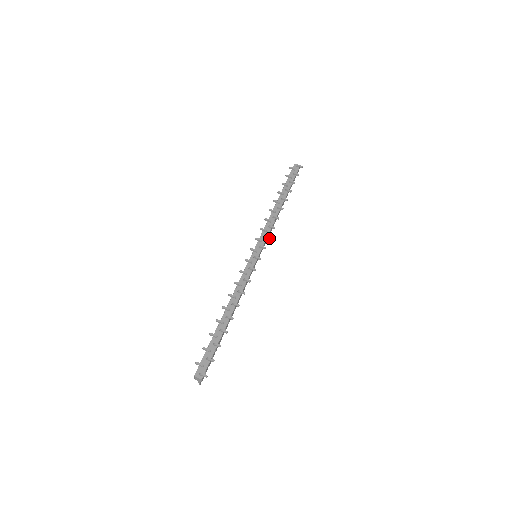
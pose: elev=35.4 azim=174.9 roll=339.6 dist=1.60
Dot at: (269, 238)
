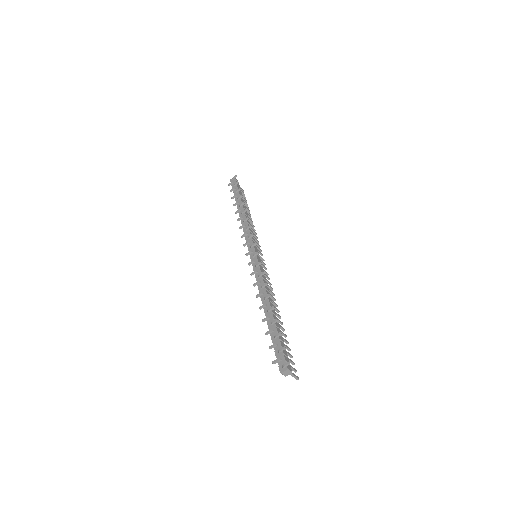
Dot at: (252, 235)
